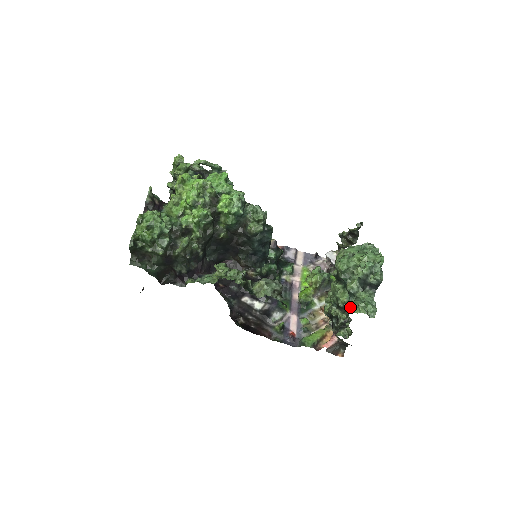
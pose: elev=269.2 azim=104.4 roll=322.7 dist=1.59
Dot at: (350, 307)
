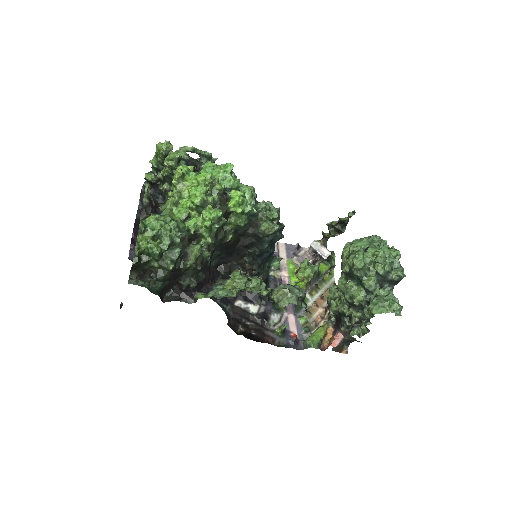
Dot at: (376, 307)
